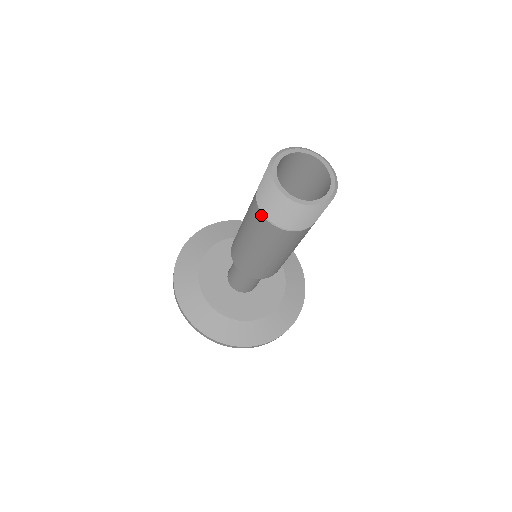
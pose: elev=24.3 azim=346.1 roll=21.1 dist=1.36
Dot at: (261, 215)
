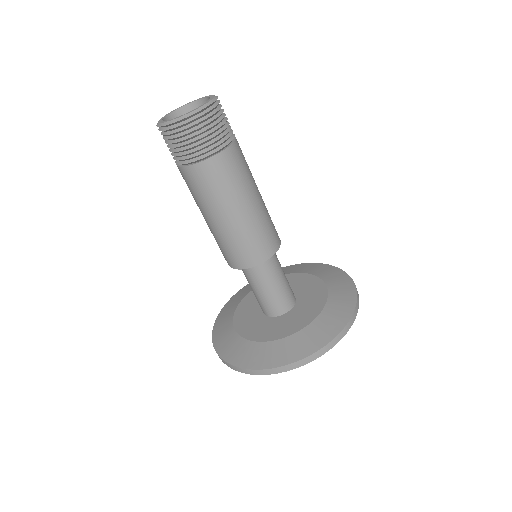
Dot at: (204, 163)
